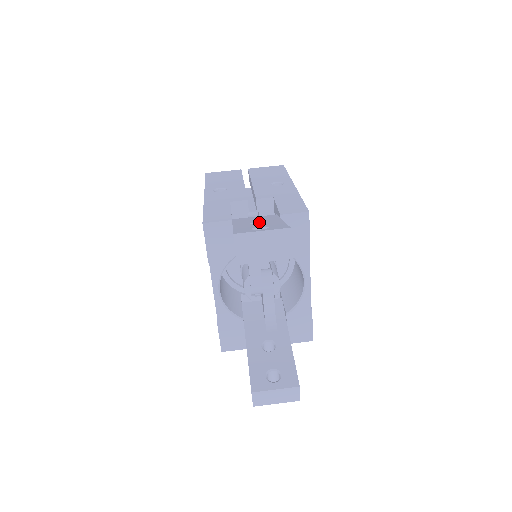
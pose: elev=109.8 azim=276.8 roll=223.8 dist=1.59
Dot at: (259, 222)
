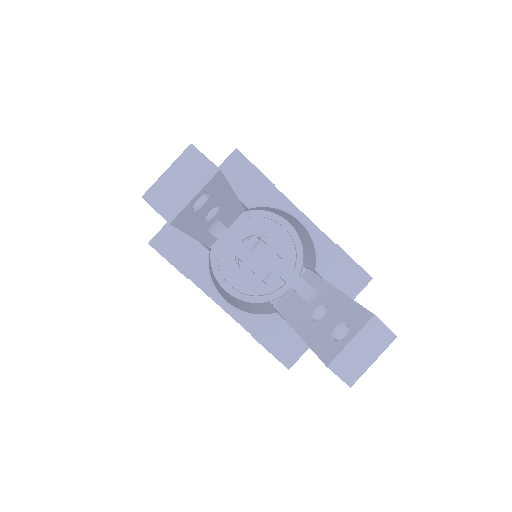
Dot at: occluded
